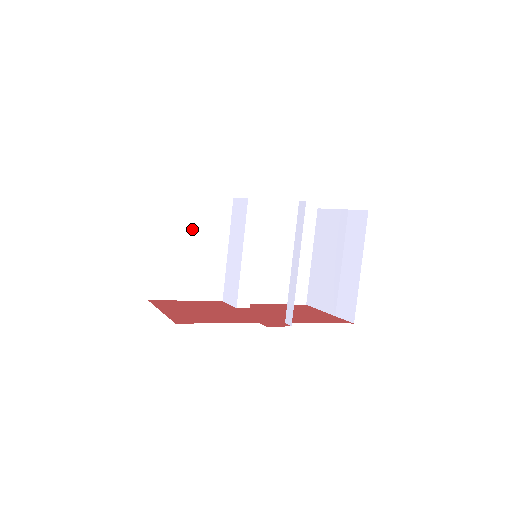
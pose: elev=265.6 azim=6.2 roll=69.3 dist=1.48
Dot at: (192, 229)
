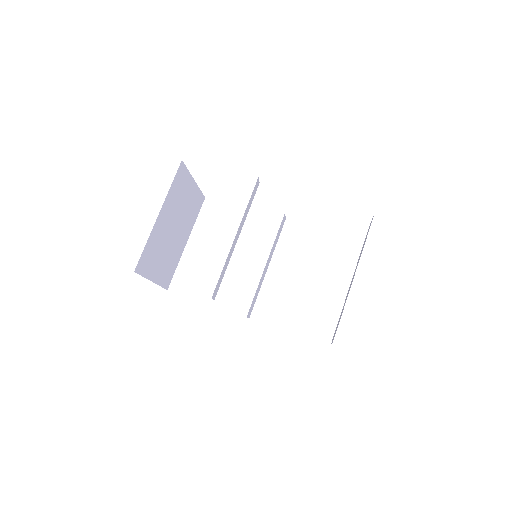
Dot at: (225, 238)
